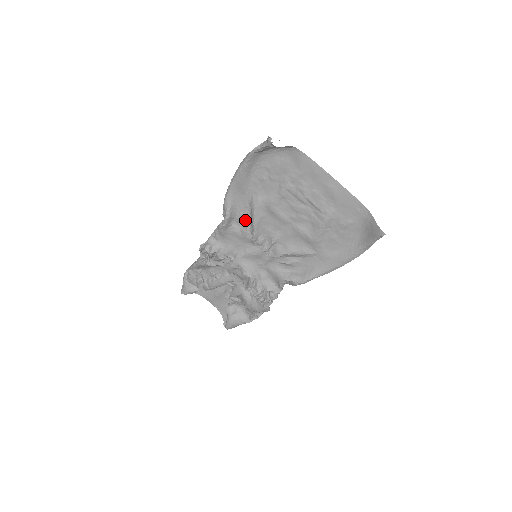
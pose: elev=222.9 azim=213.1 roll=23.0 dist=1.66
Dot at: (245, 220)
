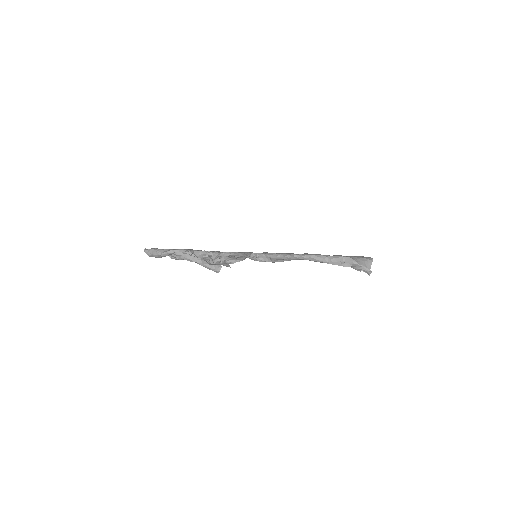
Dot at: occluded
